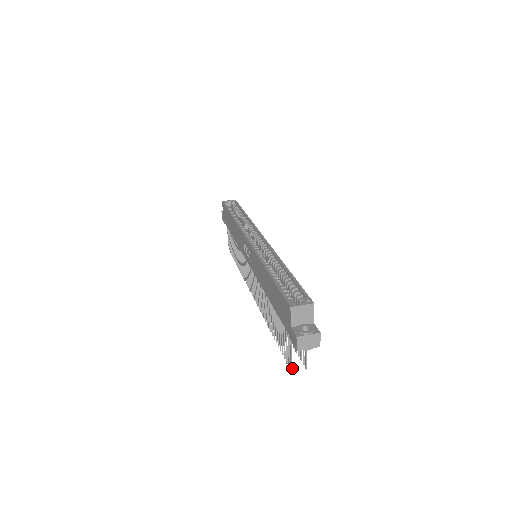
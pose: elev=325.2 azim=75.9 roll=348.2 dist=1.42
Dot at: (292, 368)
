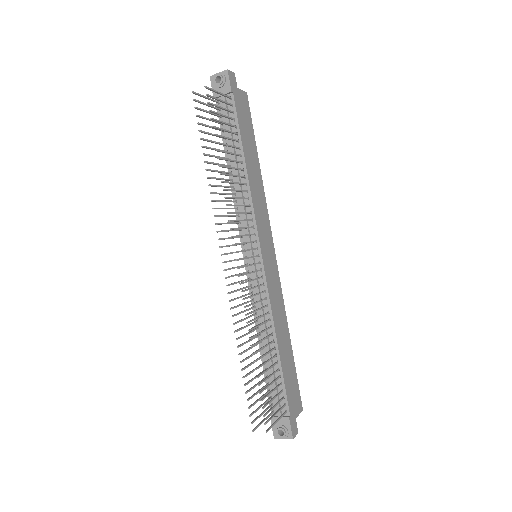
Dot at: (196, 93)
